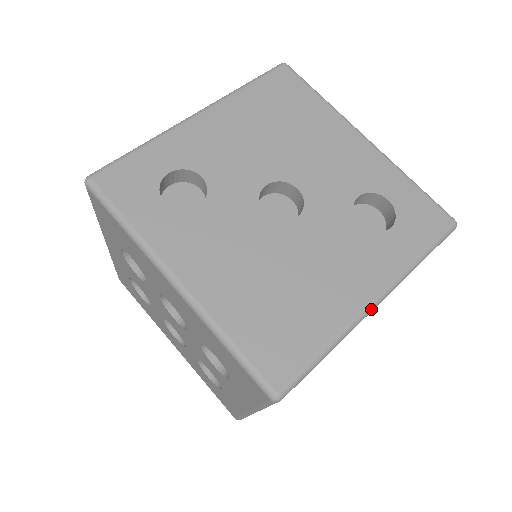
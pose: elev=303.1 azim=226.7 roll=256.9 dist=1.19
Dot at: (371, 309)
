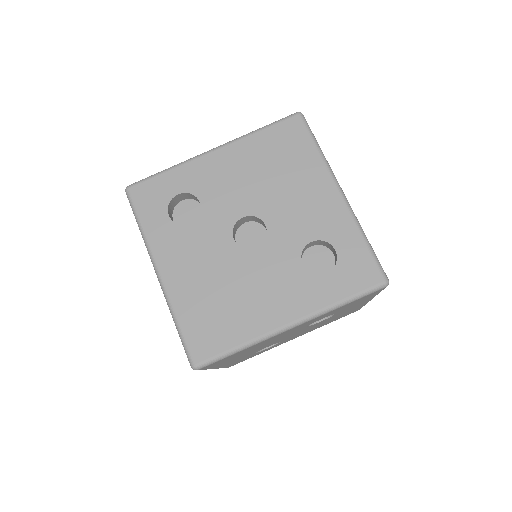
Dot at: (283, 330)
